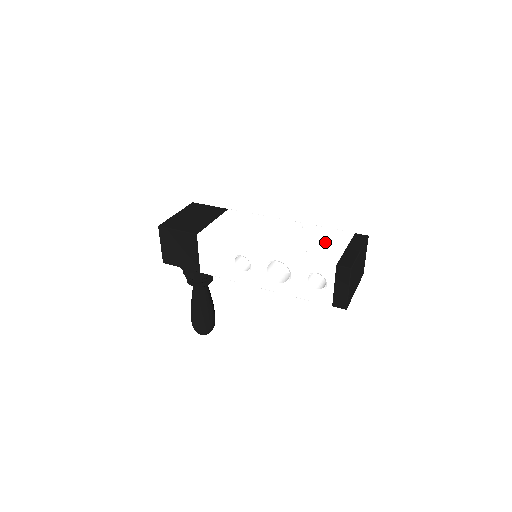
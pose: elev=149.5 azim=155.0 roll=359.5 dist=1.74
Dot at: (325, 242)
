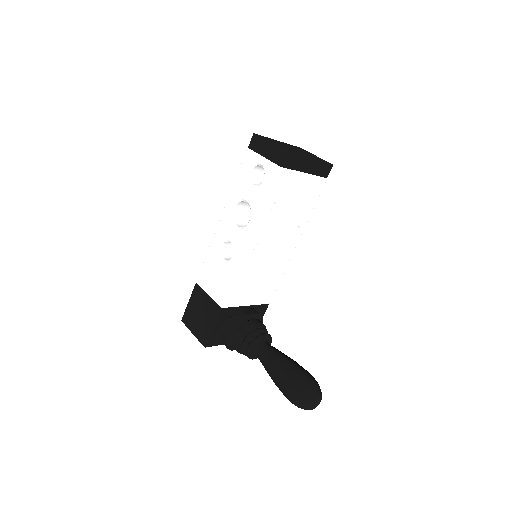
Dot at: occluded
